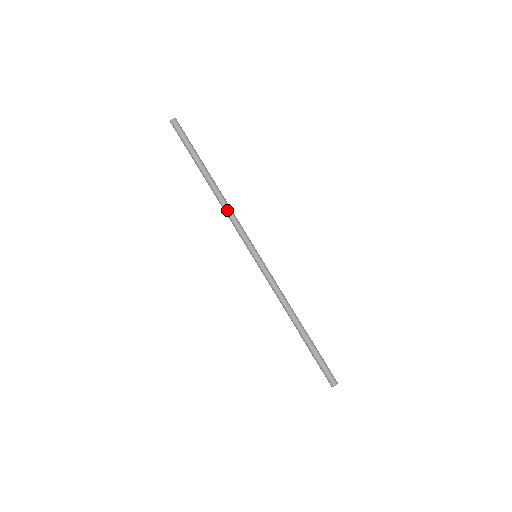
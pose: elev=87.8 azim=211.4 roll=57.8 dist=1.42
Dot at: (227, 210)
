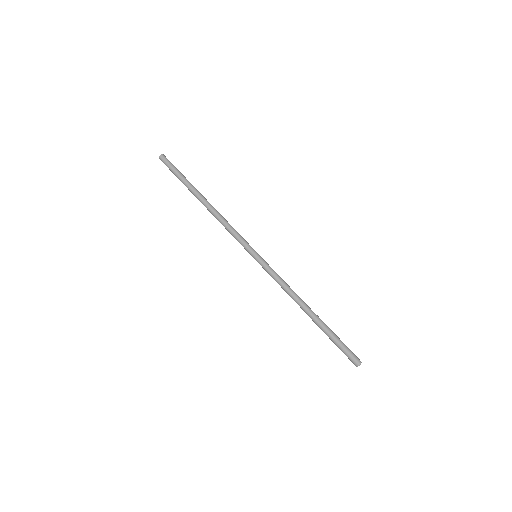
Dot at: (221, 221)
